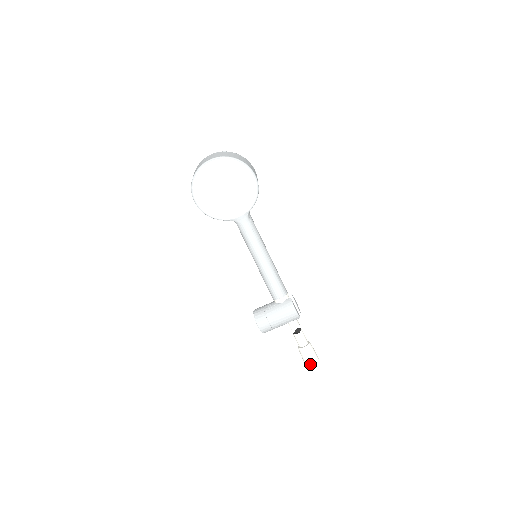
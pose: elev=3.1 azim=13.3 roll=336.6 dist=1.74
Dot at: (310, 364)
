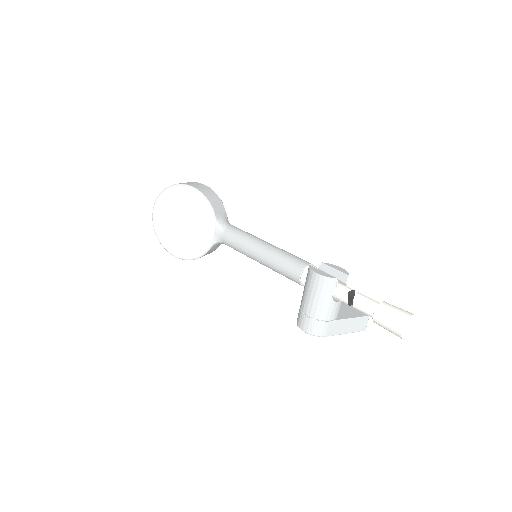
Dot at: (400, 332)
